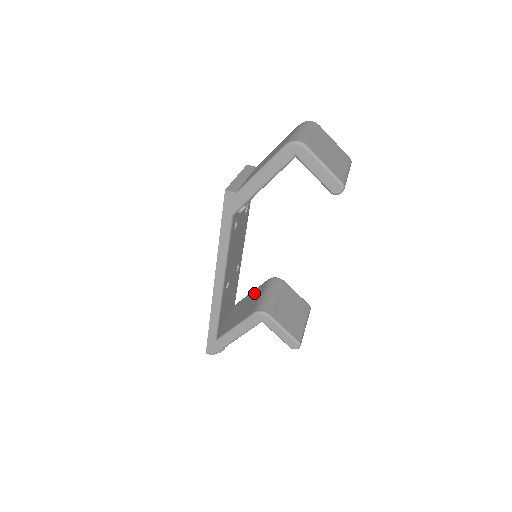
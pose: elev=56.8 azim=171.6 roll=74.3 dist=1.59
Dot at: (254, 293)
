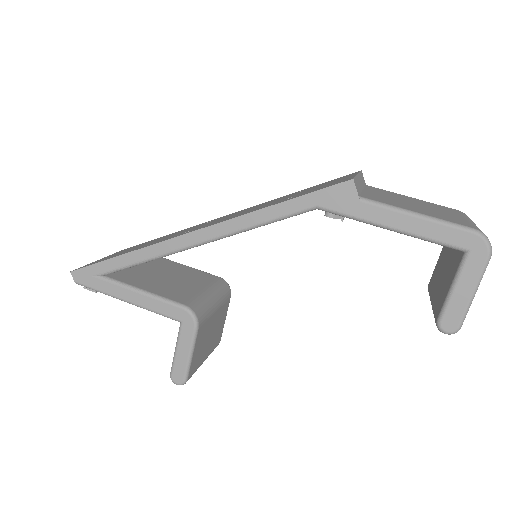
Dot at: (191, 273)
